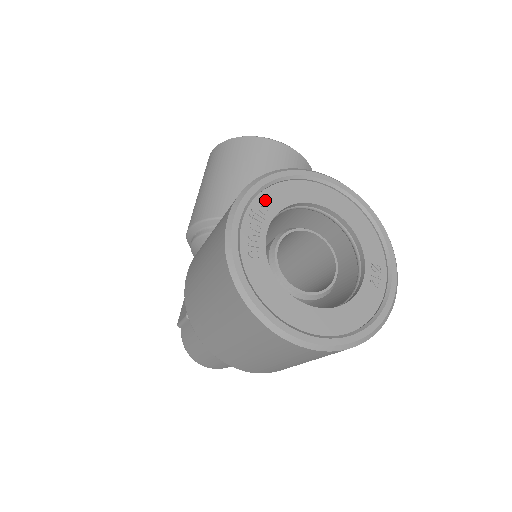
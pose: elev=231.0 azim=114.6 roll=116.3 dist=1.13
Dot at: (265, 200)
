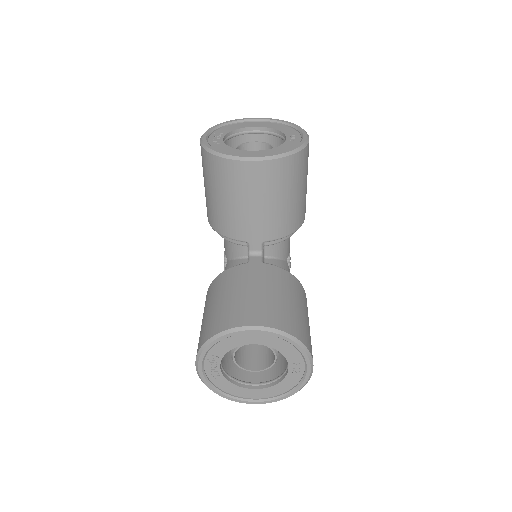
Dot at: (213, 353)
